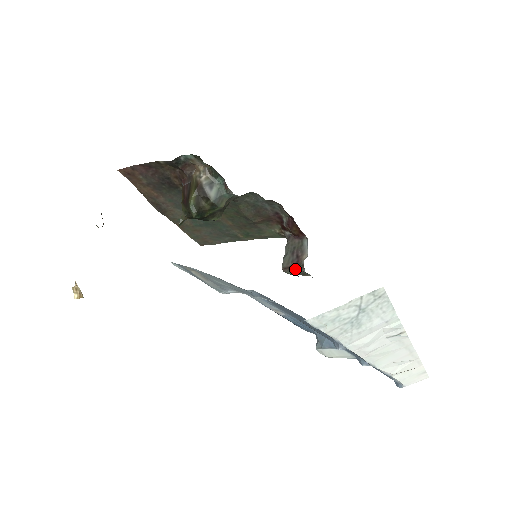
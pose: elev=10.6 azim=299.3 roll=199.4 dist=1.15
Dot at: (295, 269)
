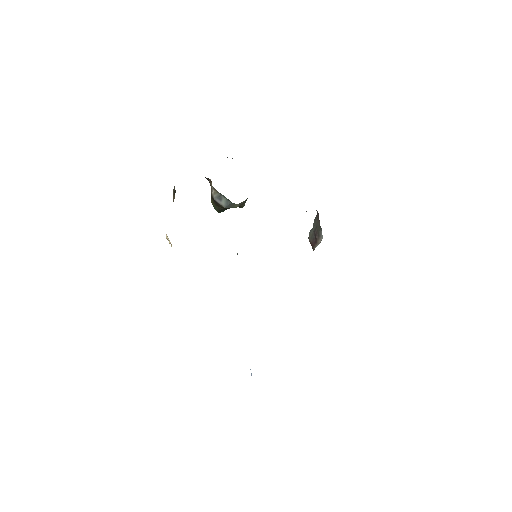
Dot at: (312, 248)
